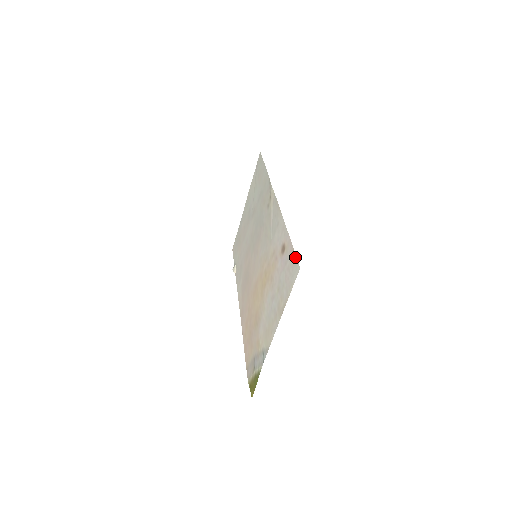
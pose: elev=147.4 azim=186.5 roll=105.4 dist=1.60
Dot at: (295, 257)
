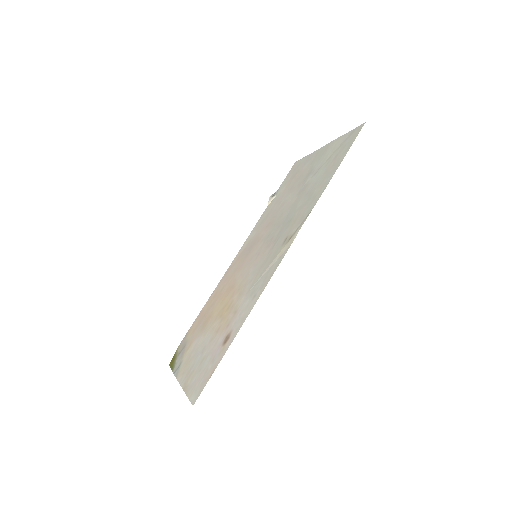
Dot at: (205, 384)
